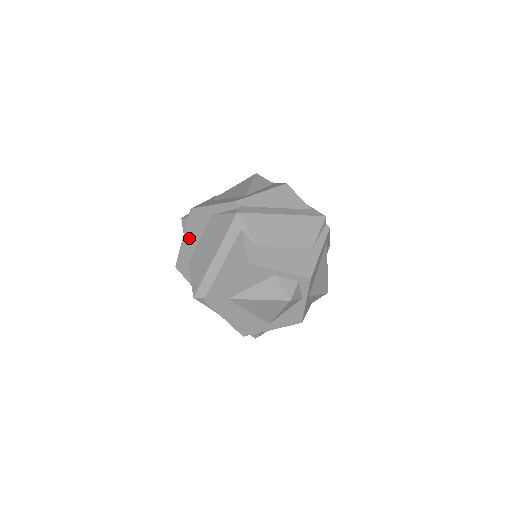
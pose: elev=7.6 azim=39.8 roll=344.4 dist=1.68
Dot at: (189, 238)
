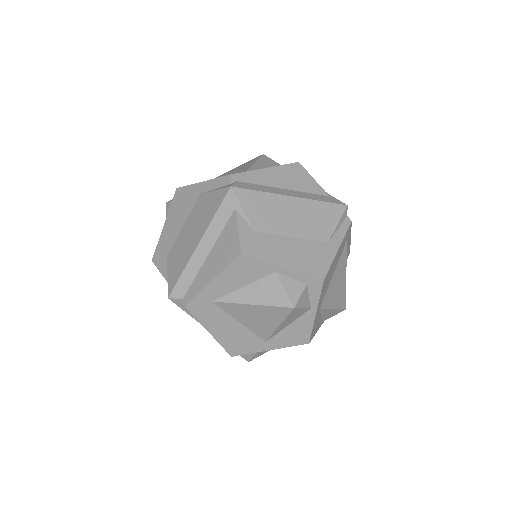
Dot at: (171, 224)
